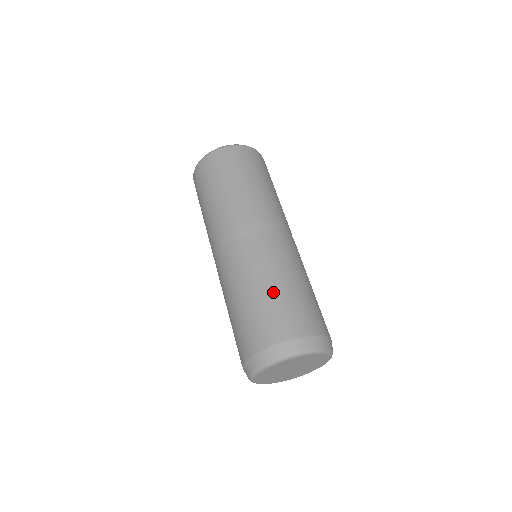
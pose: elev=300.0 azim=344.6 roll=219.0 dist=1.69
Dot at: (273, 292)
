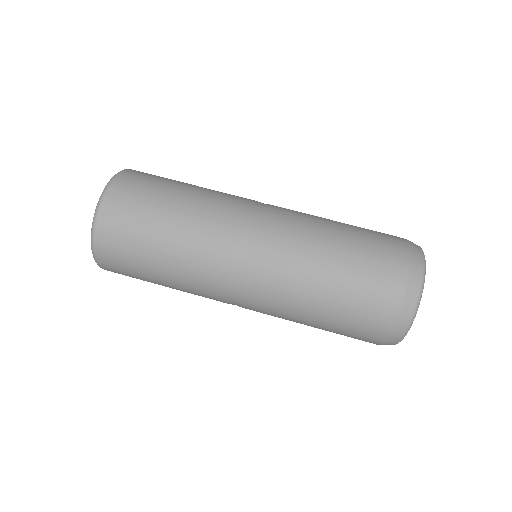
Dot at: (337, 286)
